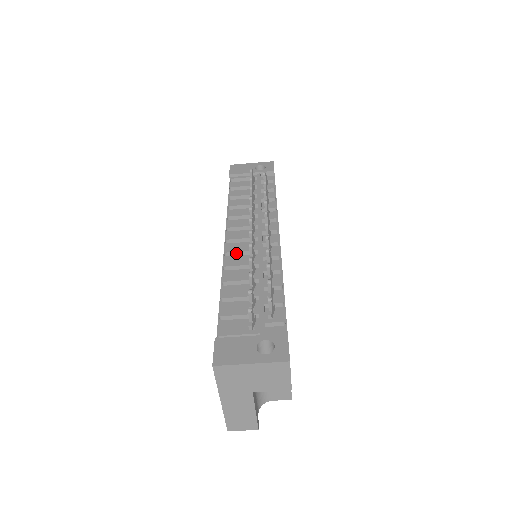
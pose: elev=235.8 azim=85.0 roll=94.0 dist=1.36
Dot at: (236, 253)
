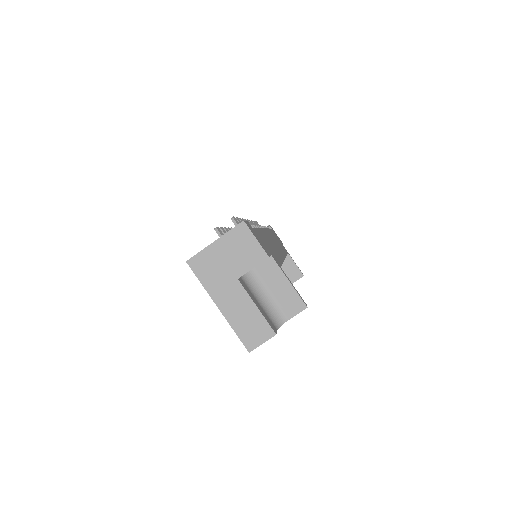
Dot at: occluded
